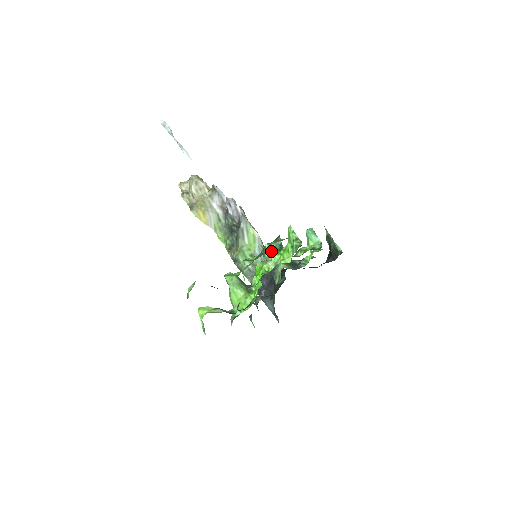
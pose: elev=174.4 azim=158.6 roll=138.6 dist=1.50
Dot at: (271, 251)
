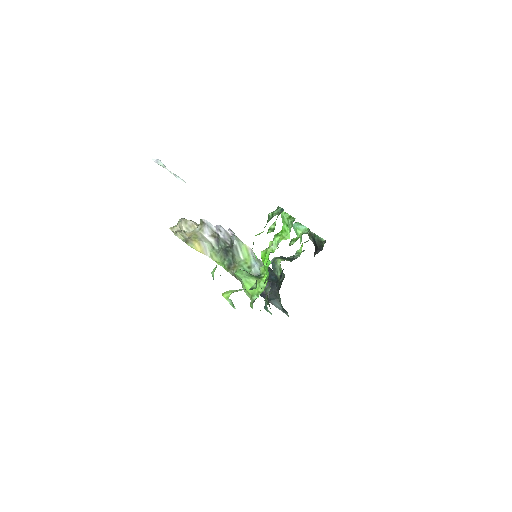
Dot at: (275, 215)
